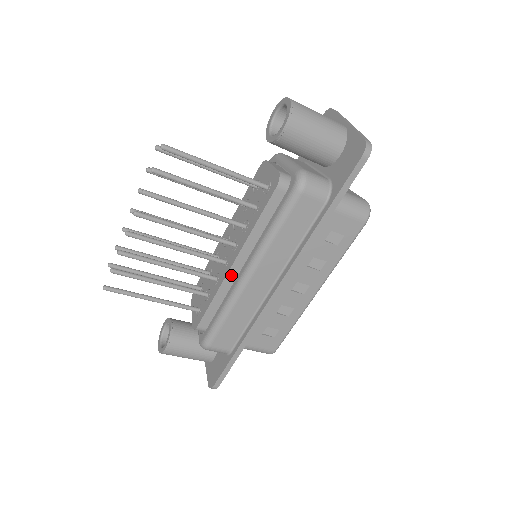
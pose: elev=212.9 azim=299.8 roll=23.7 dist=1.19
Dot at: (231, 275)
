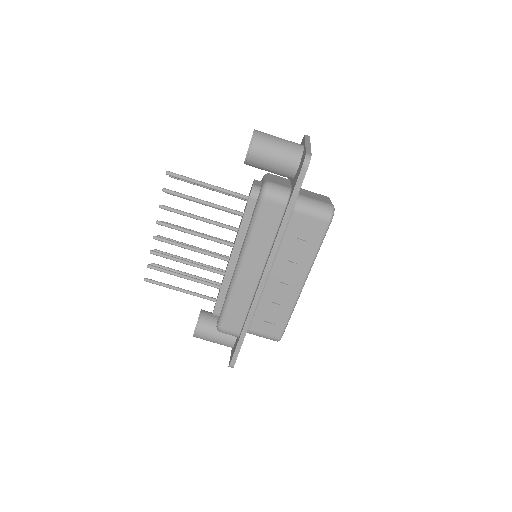
Dot at: (230, 269)
